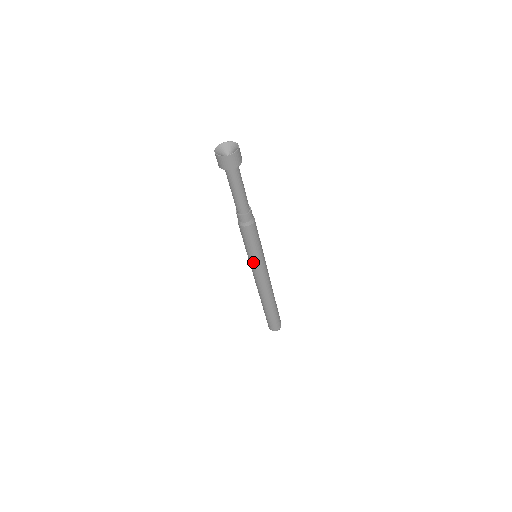
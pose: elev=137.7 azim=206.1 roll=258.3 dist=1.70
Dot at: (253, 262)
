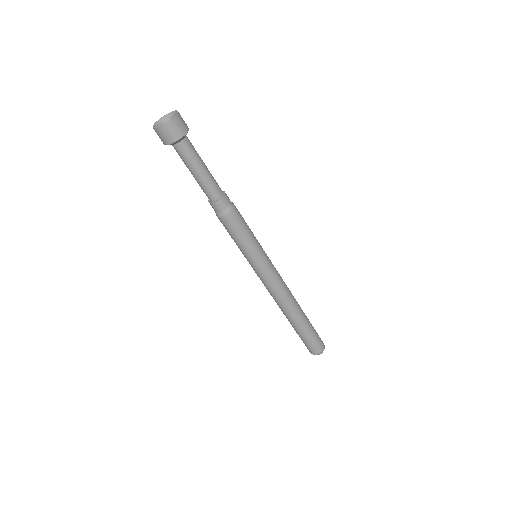
Dot at: (251, 263)
